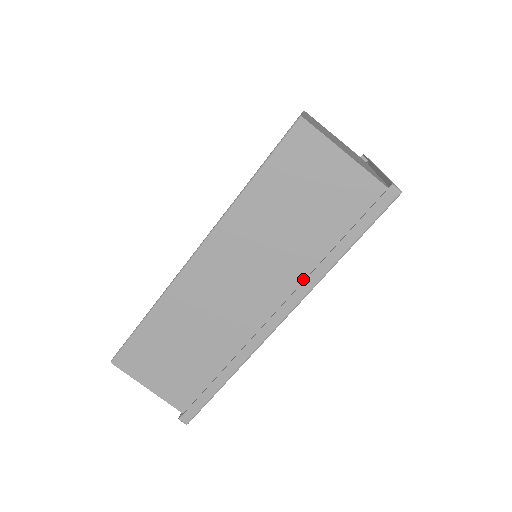
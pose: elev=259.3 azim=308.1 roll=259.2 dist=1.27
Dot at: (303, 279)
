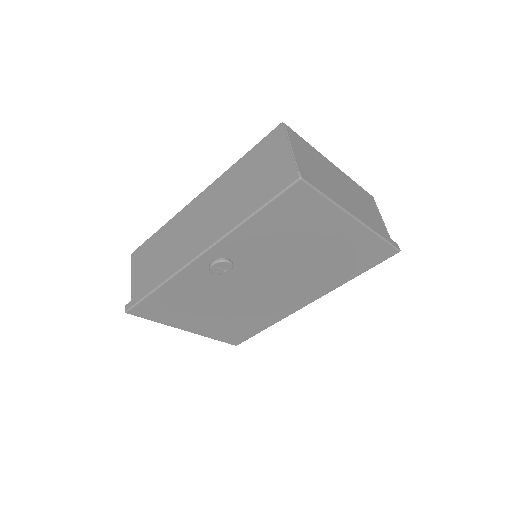
Dot at: occluded
